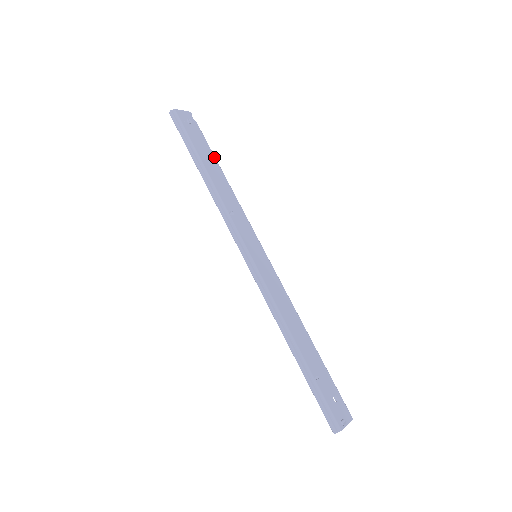
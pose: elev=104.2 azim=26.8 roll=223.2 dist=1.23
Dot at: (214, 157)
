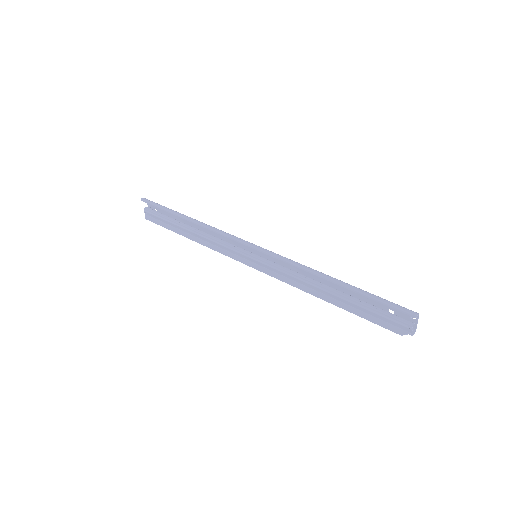
Dot at: occluded
